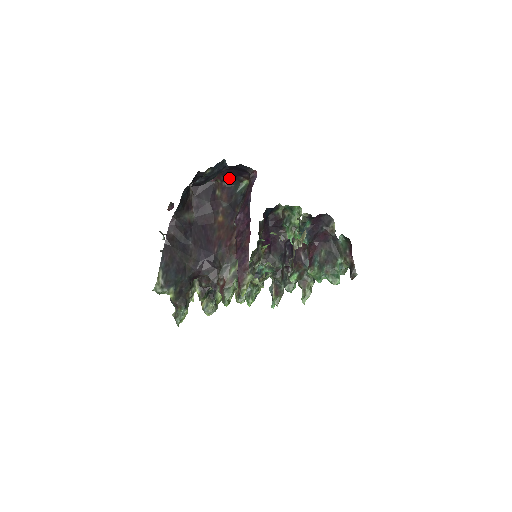
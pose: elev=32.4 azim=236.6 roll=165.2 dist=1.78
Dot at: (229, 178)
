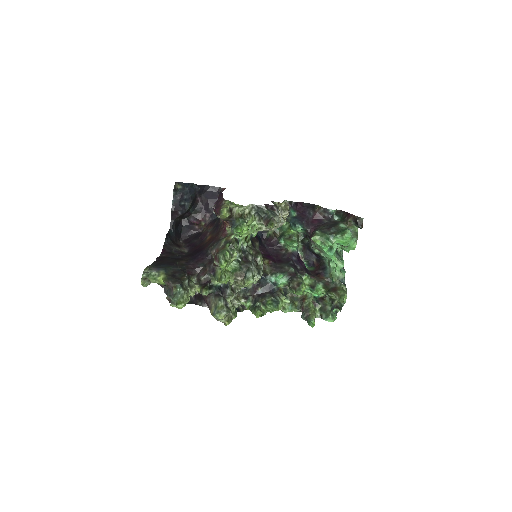
Dot at: (209, 215)
